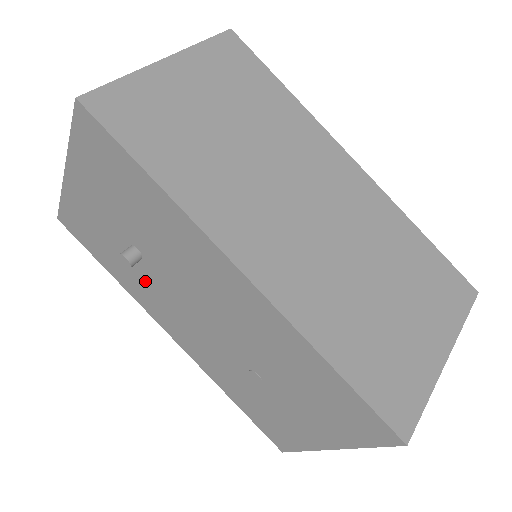
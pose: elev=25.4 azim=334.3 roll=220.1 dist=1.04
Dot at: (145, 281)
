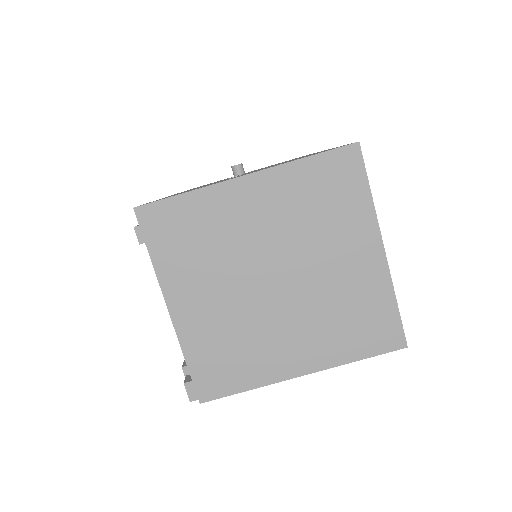
Dot at: occluded
